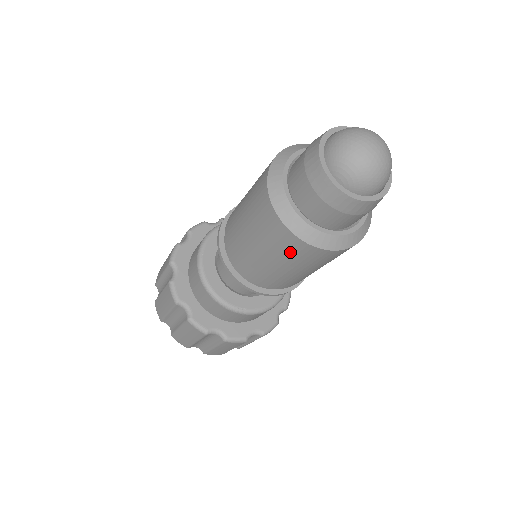
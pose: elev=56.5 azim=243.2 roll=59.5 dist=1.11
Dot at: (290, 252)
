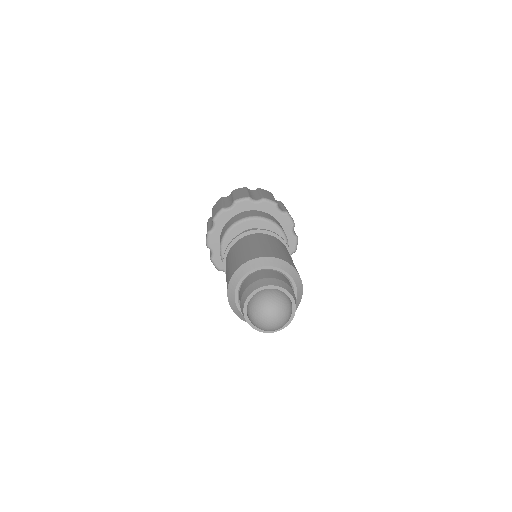
Dot at: occluded
